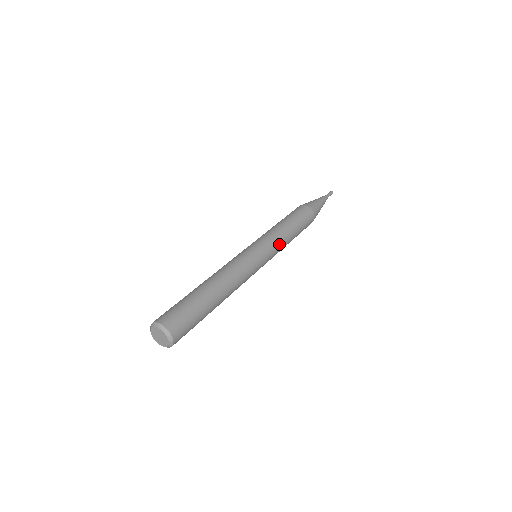
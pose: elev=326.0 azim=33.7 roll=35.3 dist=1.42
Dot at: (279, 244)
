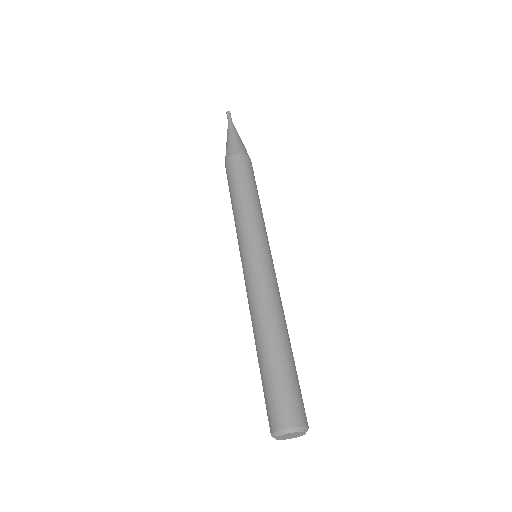
Dot at: (264, 225)
